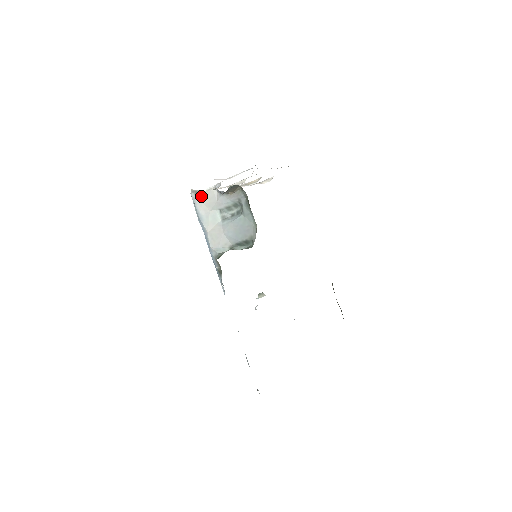
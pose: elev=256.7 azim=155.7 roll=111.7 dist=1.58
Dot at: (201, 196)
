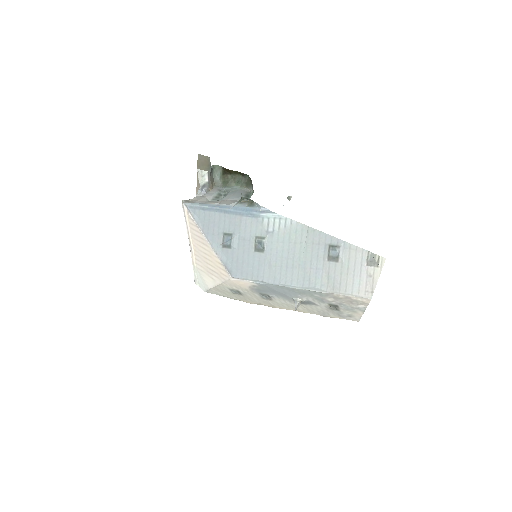
Dot at: (192, 200)
